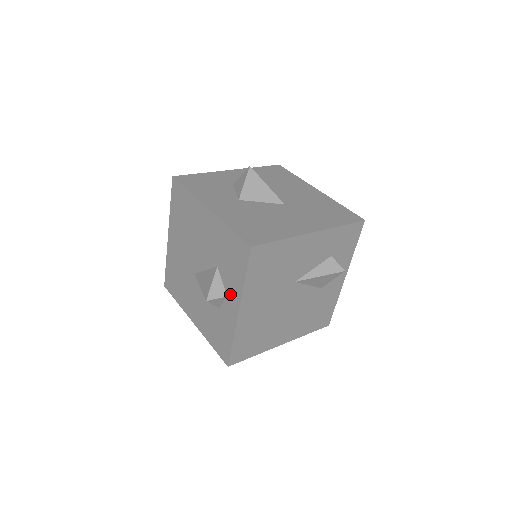
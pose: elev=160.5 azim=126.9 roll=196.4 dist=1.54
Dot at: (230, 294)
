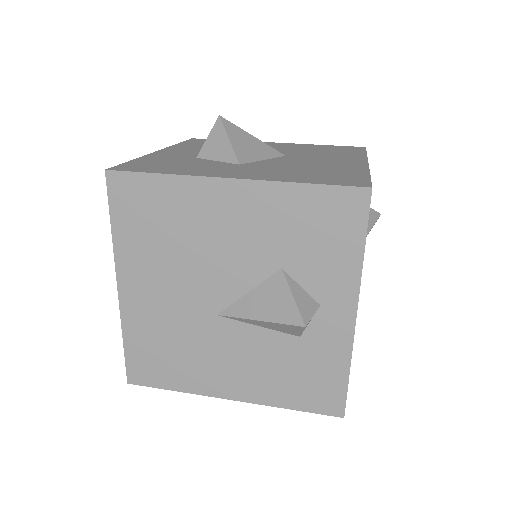
Dot at: (328, 297)
